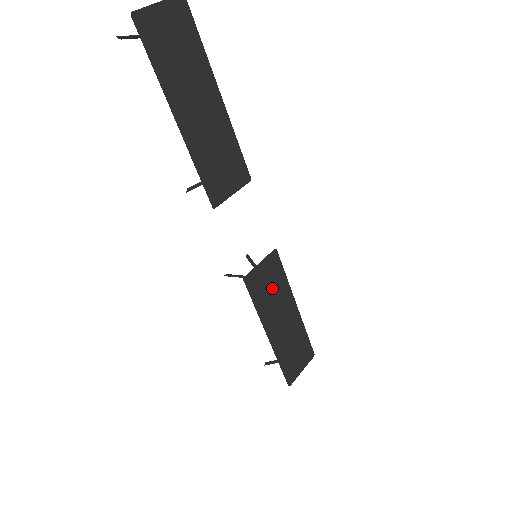
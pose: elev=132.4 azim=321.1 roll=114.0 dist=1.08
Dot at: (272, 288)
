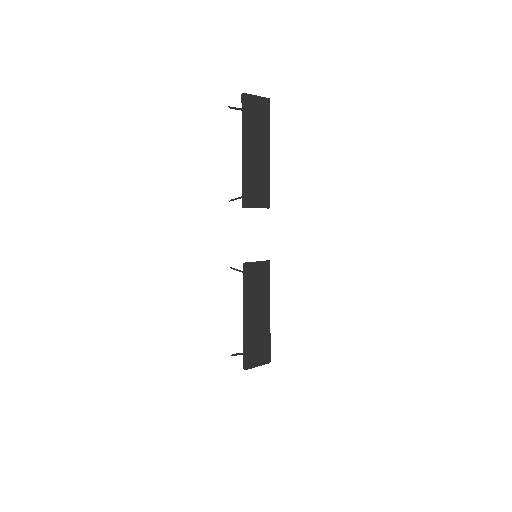
Dot at: (258, 285)
